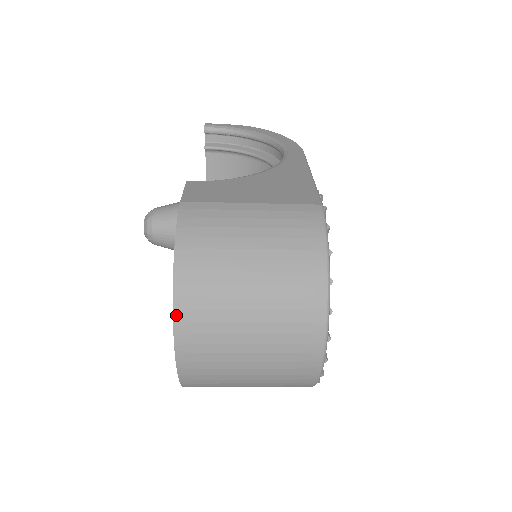
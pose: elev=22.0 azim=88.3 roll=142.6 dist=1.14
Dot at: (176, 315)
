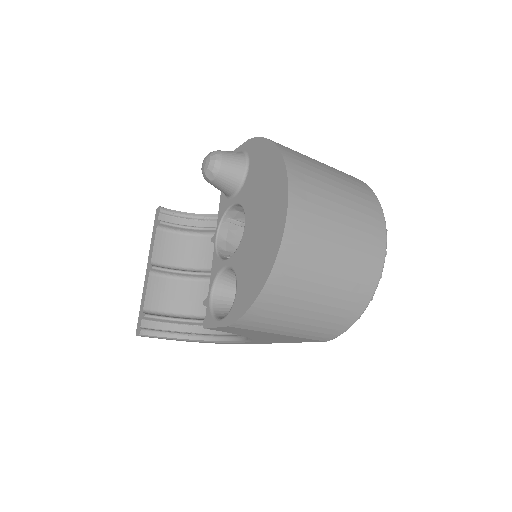
Dot at: (289, 171)
